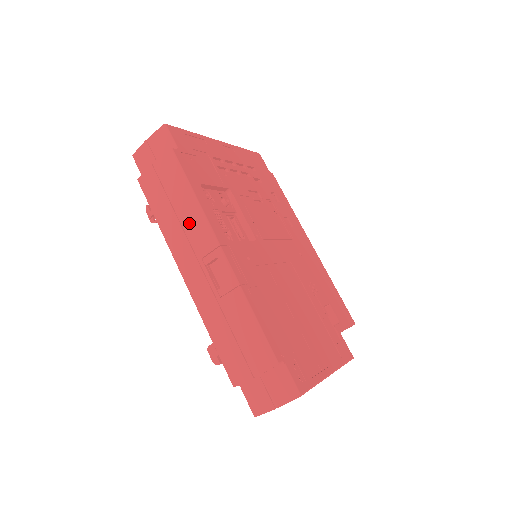
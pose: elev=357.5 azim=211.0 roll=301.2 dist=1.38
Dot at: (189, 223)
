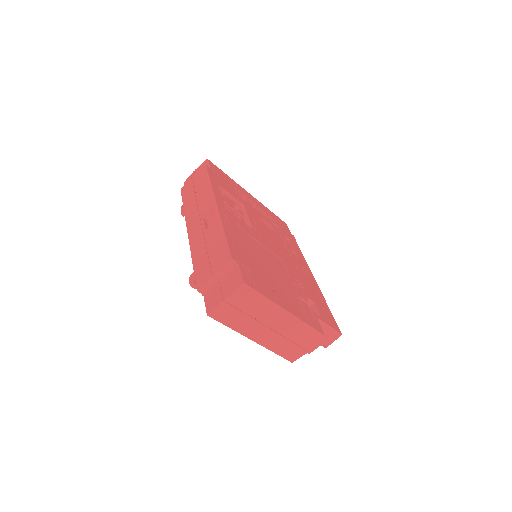
Dot at: (202, 198)
